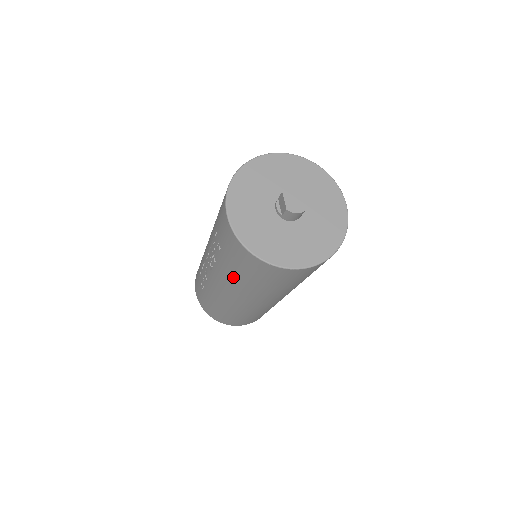
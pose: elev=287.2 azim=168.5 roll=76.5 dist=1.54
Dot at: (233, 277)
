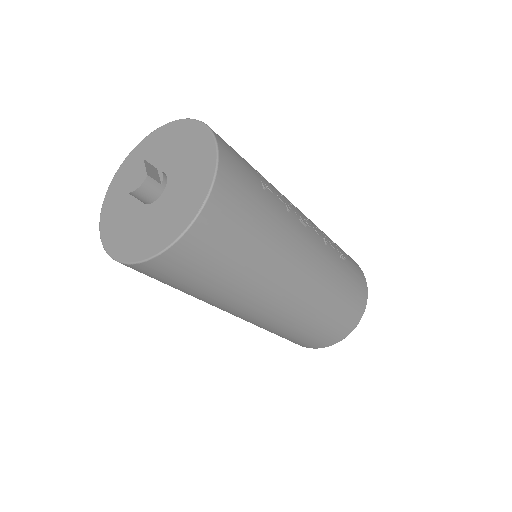
Dot at: occluded
